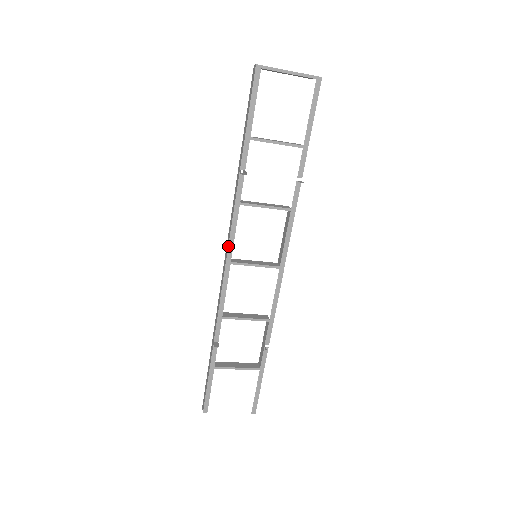
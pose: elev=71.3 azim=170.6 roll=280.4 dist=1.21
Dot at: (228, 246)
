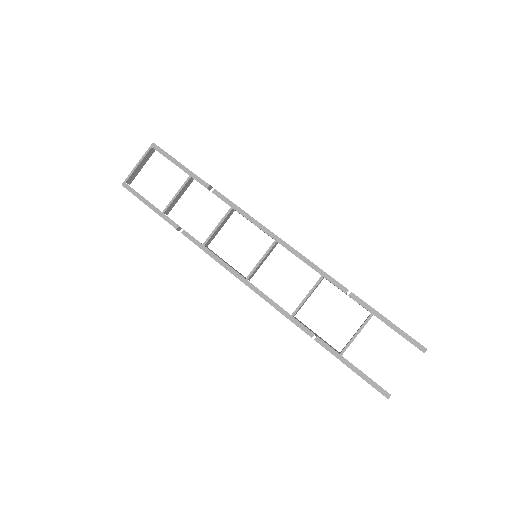
Dot at: (231, 273)
